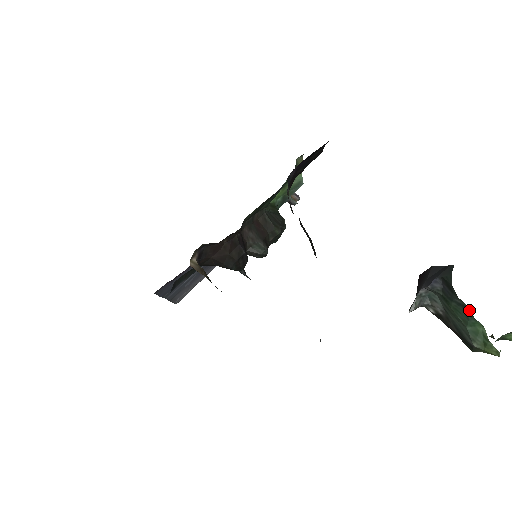
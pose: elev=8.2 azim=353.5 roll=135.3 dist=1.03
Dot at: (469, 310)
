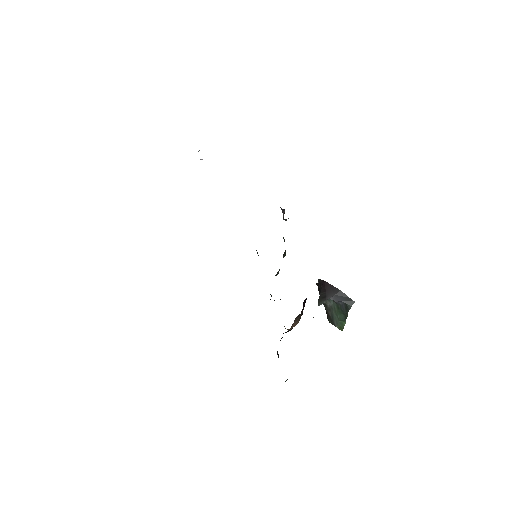
Dot at: occluded
